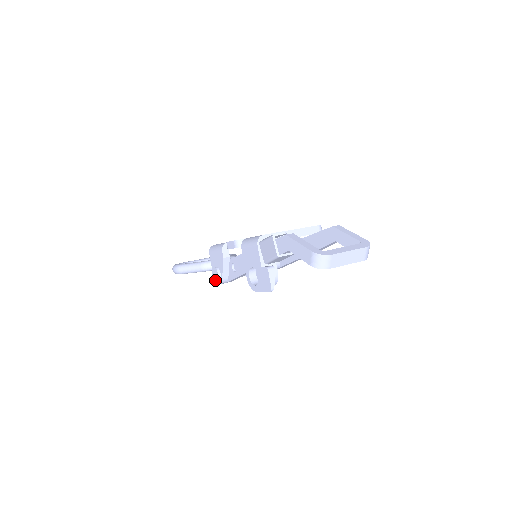
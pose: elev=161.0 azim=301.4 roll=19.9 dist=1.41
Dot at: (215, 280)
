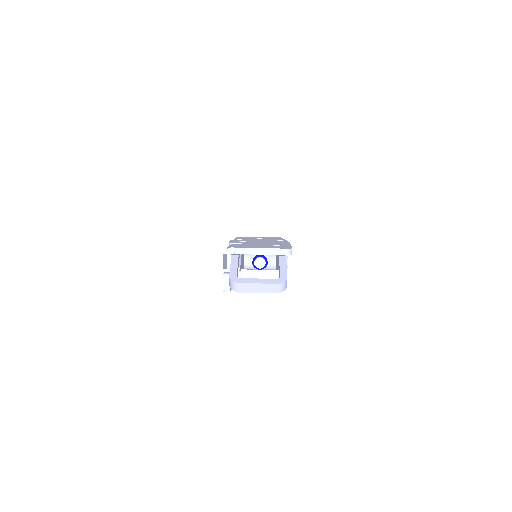
Dot at: occluded
